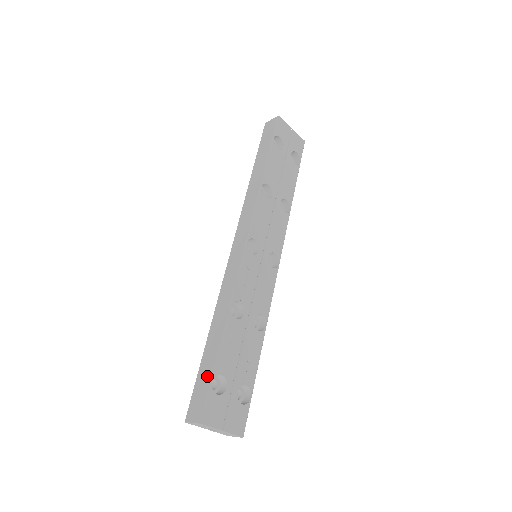
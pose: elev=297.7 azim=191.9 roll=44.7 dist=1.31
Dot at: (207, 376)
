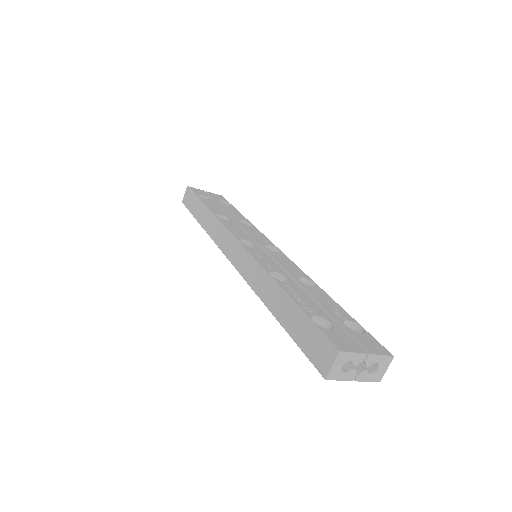
Dot at: (304, 326)
